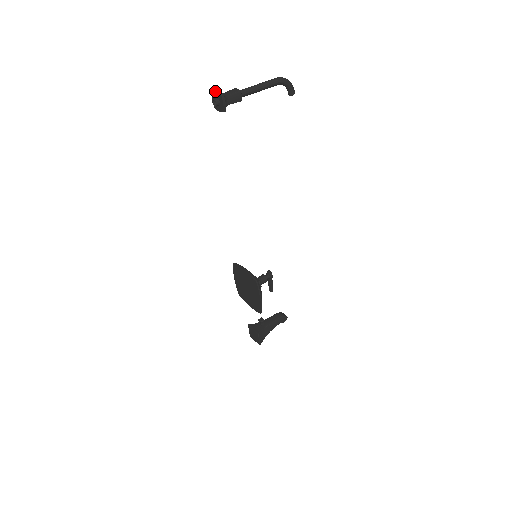
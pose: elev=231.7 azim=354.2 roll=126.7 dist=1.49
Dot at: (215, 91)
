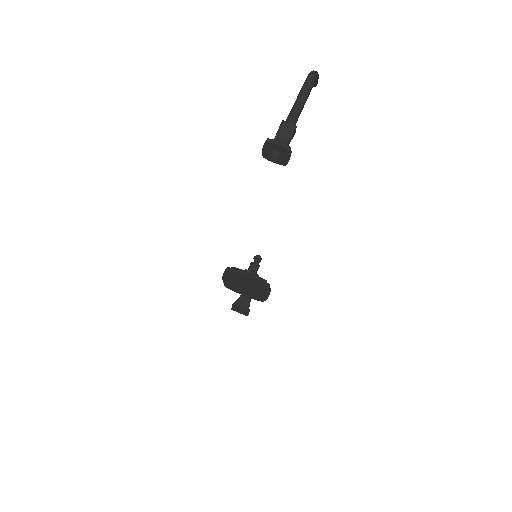
Dot at: (275, 143)
